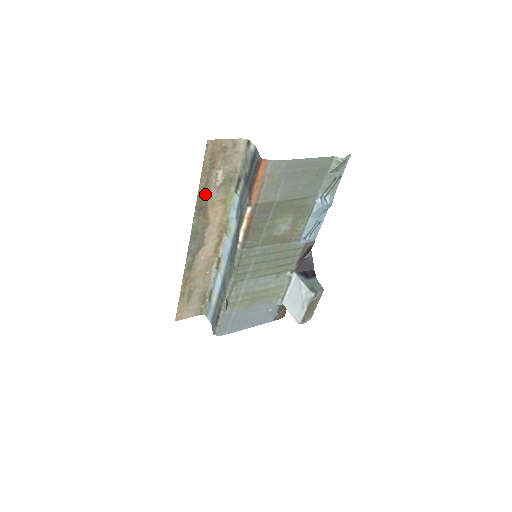
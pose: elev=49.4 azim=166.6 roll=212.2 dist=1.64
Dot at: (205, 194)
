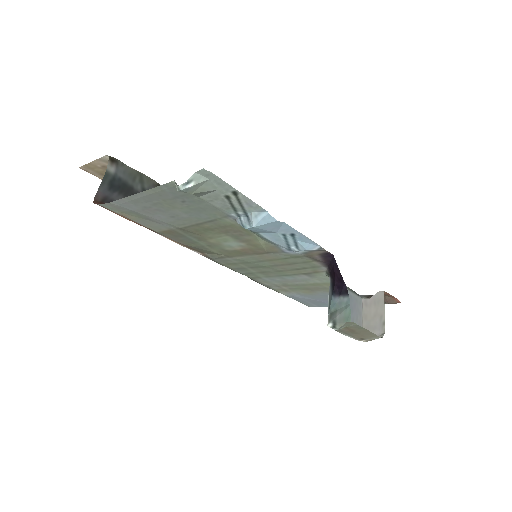
Dot at: occluded
